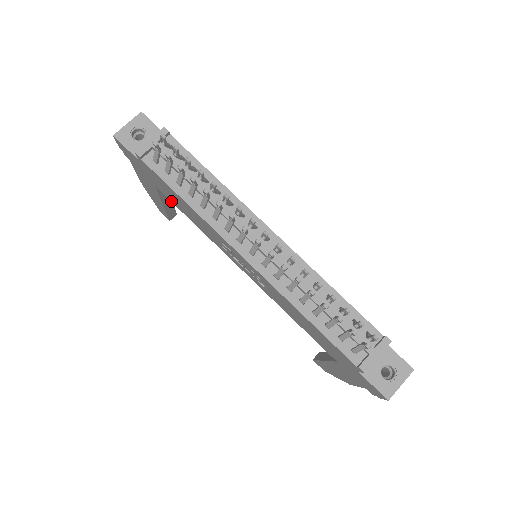
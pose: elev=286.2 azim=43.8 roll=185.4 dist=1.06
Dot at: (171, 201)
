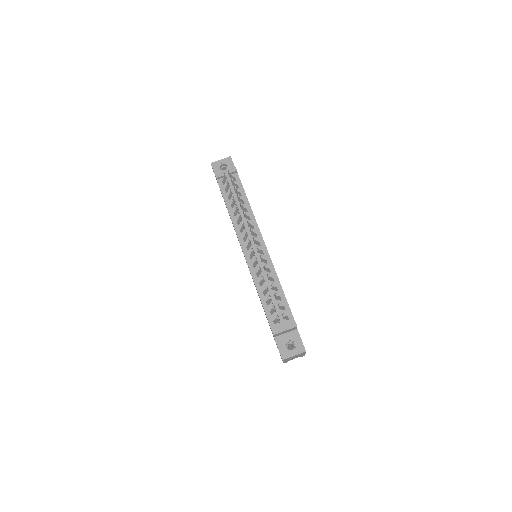
Dot at: occluded
